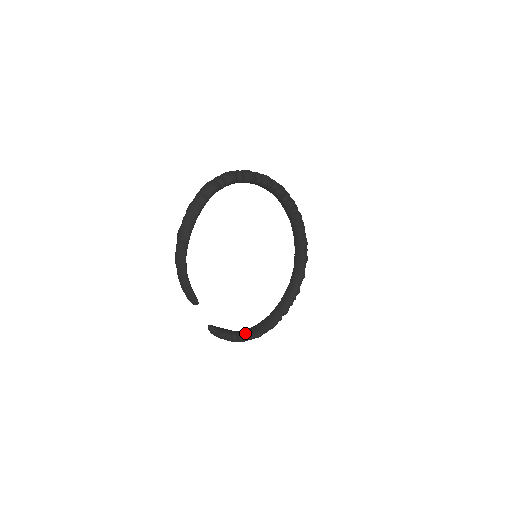
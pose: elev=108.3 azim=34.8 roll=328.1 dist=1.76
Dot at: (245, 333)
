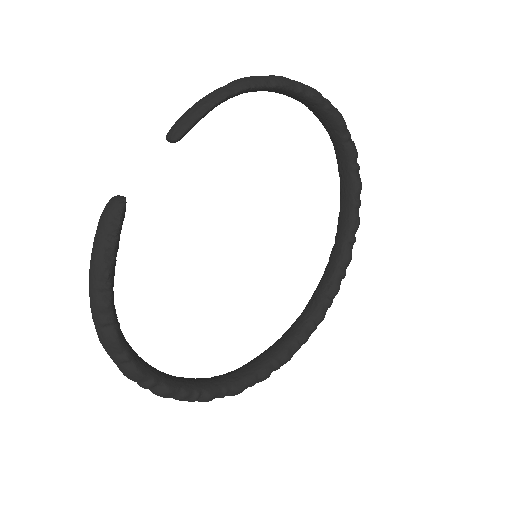
Dot at: occluded
